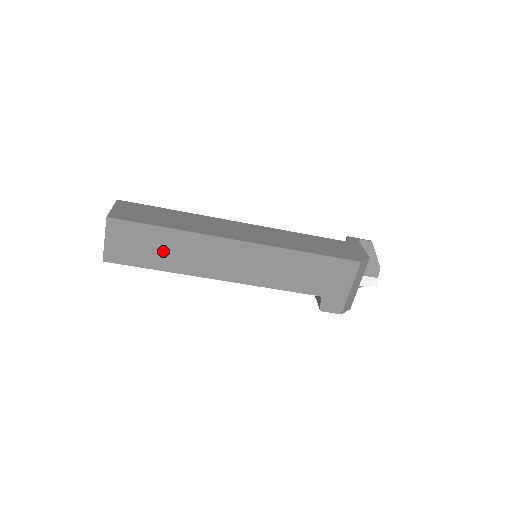
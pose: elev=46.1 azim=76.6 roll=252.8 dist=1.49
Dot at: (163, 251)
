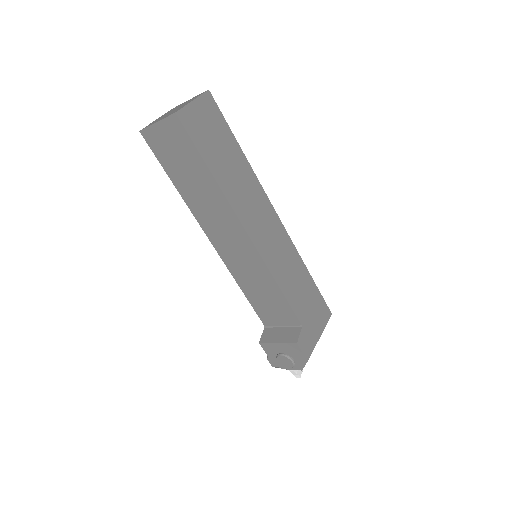
Dot at: (227, 163)
